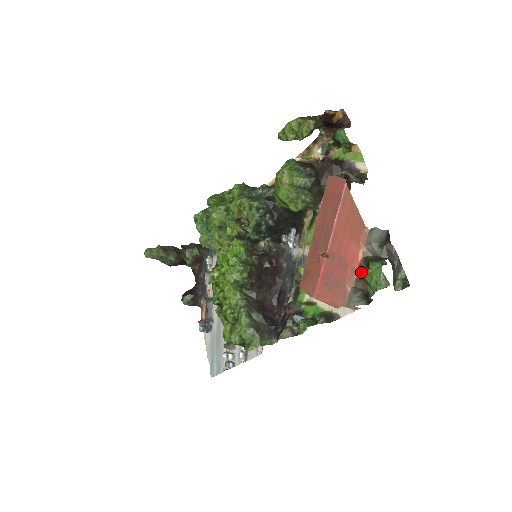
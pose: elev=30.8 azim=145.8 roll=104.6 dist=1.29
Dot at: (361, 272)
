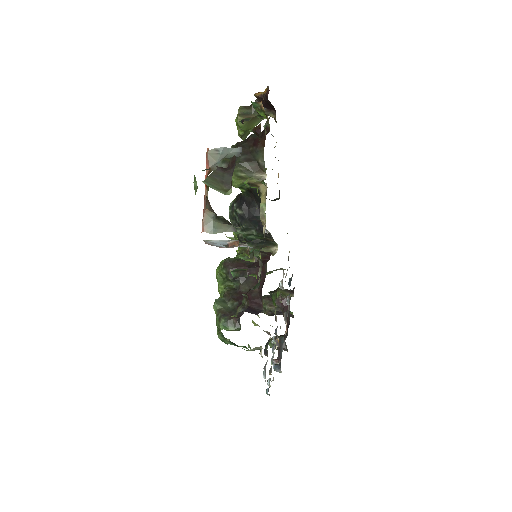
Dot at: occluded
